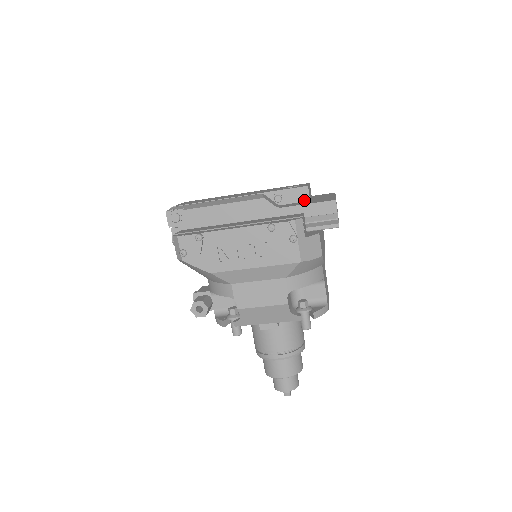
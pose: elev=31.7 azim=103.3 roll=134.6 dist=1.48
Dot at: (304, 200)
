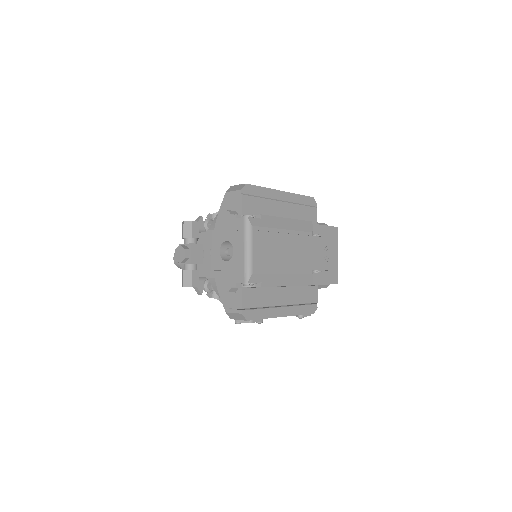
Dot at: (325, 270)
